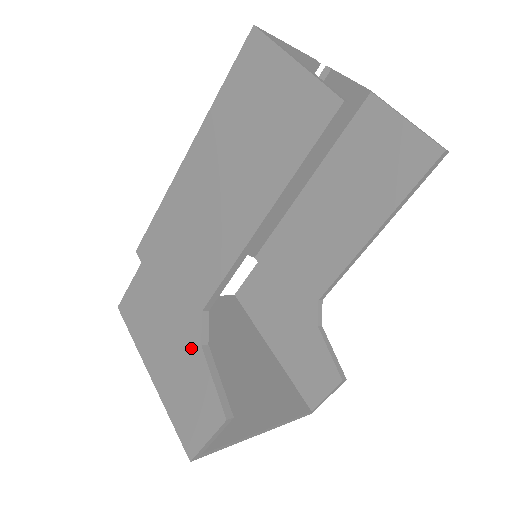
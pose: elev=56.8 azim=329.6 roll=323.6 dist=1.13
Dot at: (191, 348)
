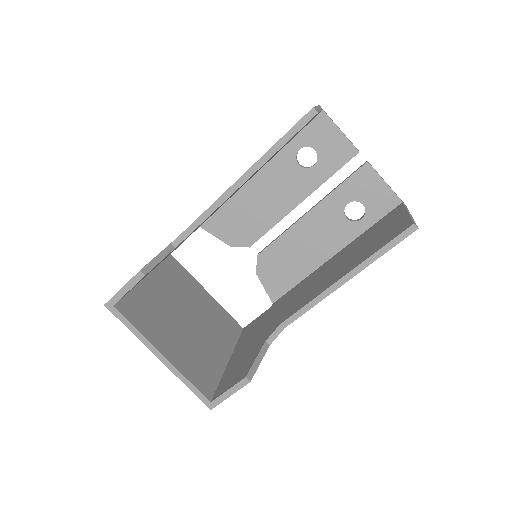
Dot at: occluded
